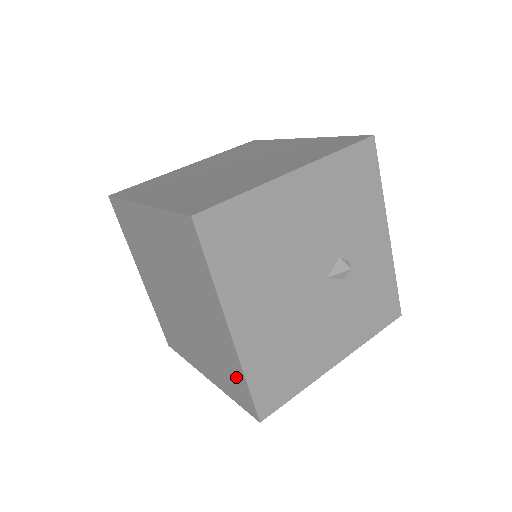
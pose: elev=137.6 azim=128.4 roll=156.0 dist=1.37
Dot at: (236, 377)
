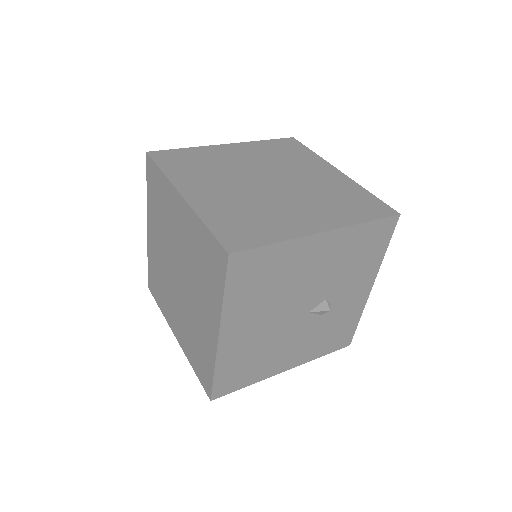
Dot at: (206, 363)
